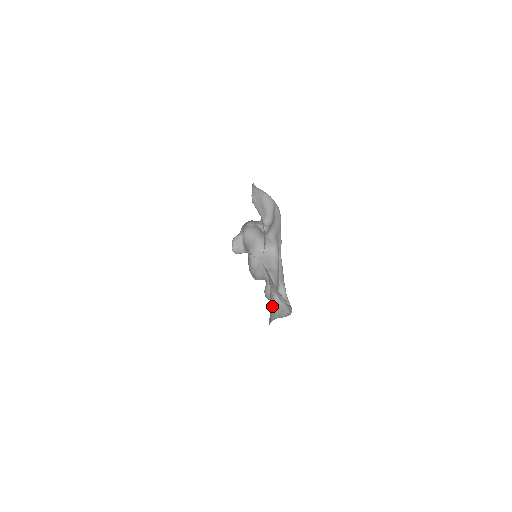
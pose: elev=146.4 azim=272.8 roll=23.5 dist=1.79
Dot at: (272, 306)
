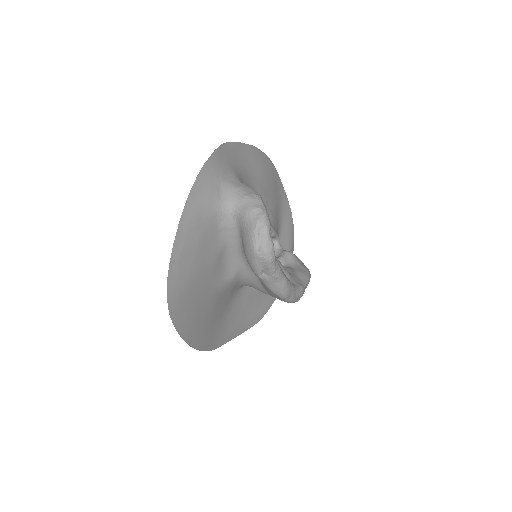
Dot at: (238, 177)
